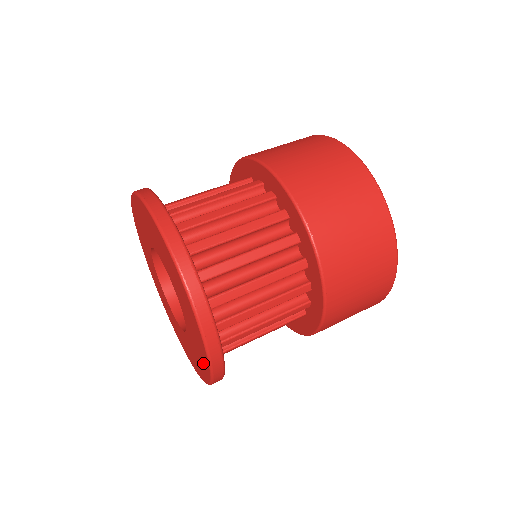
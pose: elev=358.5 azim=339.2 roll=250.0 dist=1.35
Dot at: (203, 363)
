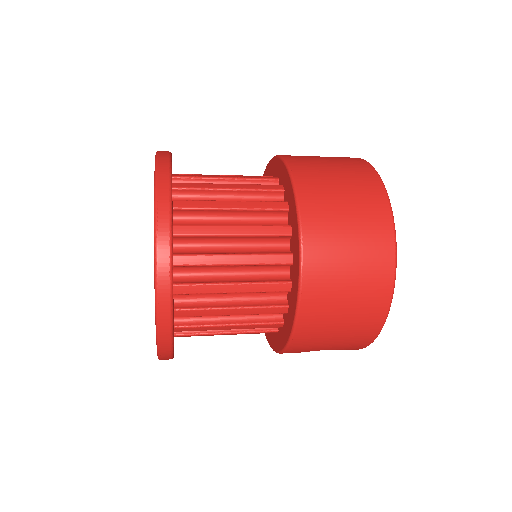
Dot at: occluded
